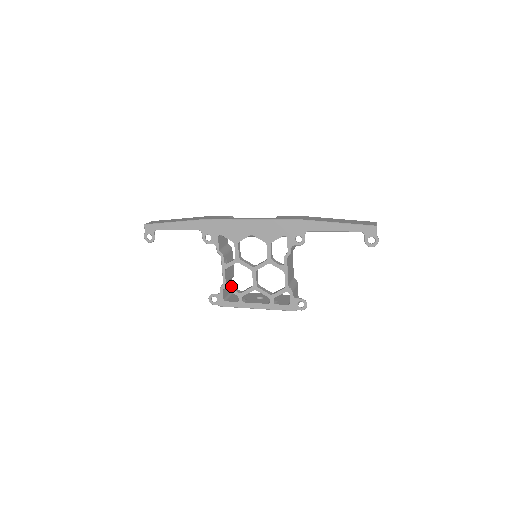
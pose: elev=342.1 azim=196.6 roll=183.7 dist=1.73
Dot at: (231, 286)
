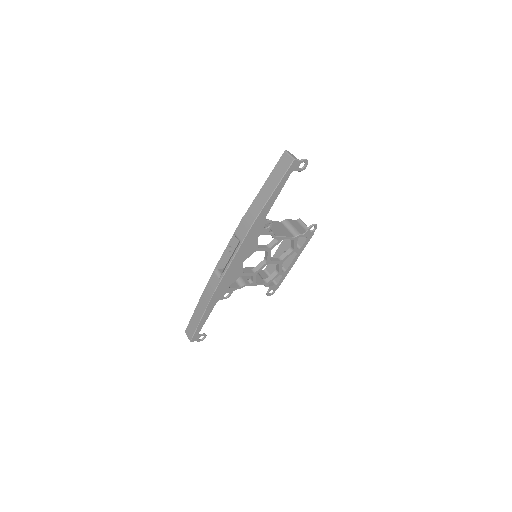
Dot at: (268, 278)
